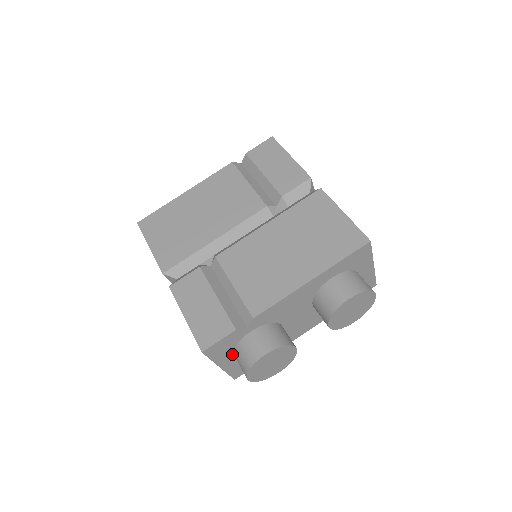
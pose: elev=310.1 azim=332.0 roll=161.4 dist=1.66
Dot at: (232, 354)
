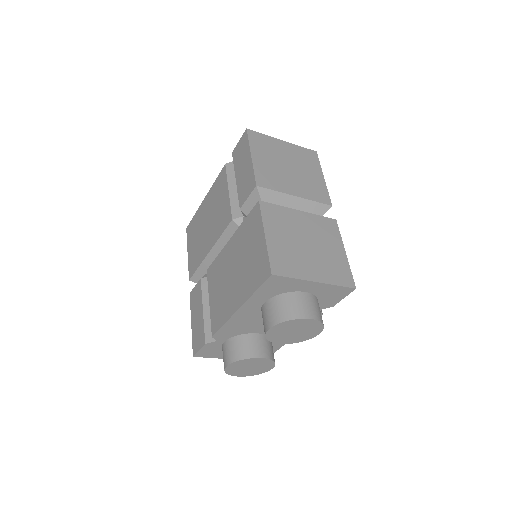
Dot at: occluded
